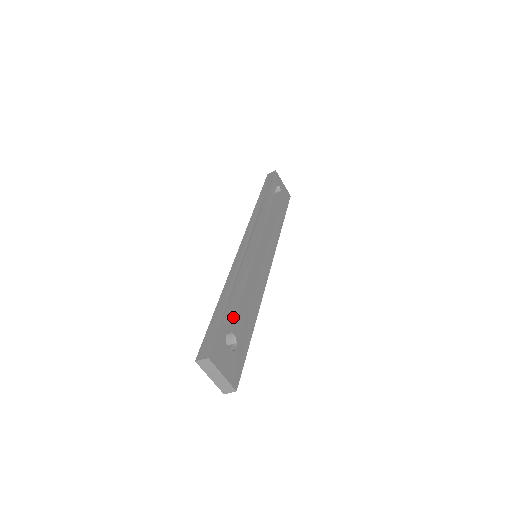
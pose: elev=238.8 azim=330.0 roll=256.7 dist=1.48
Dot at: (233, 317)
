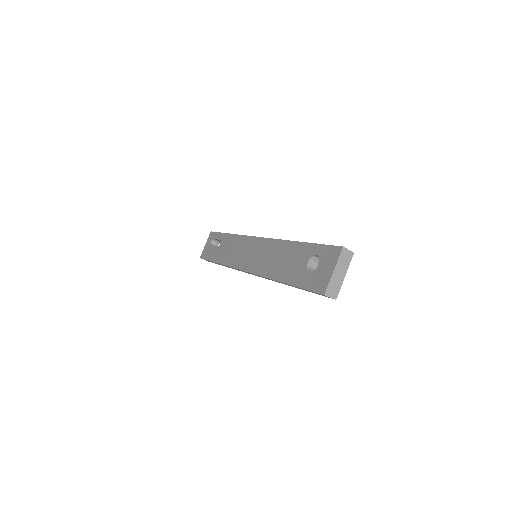
Dot at: occluded
